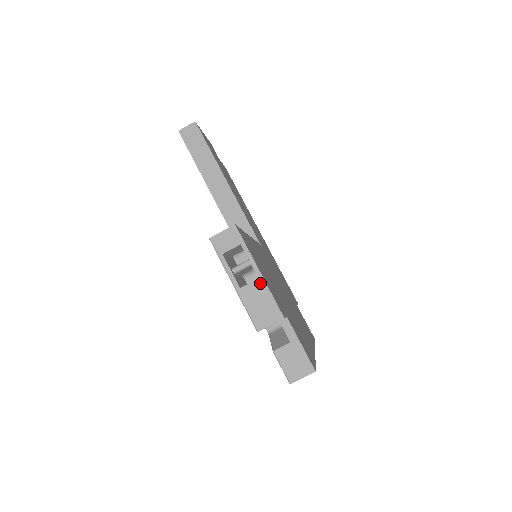
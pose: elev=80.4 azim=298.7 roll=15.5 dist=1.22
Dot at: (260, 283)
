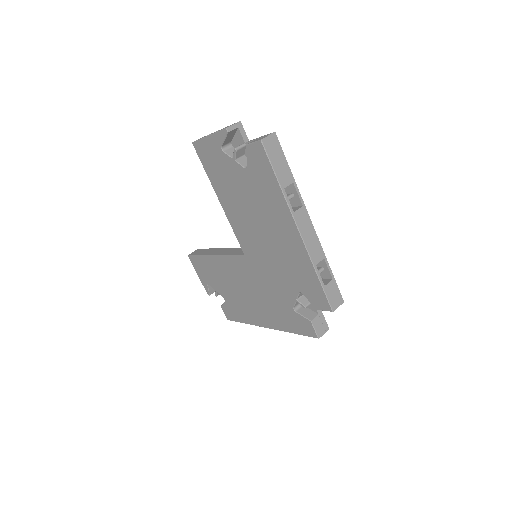
Dot at: occluded
